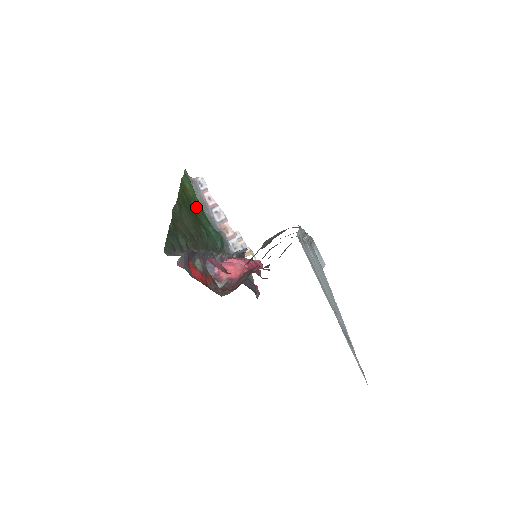
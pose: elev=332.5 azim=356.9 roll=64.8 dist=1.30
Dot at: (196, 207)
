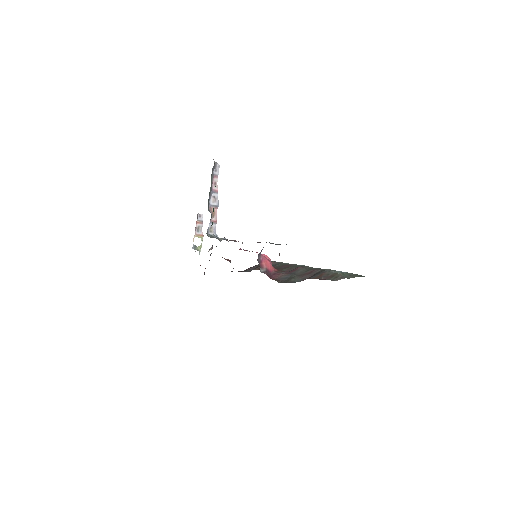
Dot at: occluded
